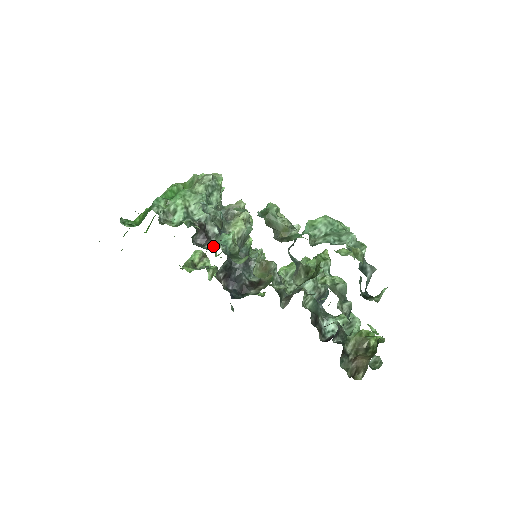
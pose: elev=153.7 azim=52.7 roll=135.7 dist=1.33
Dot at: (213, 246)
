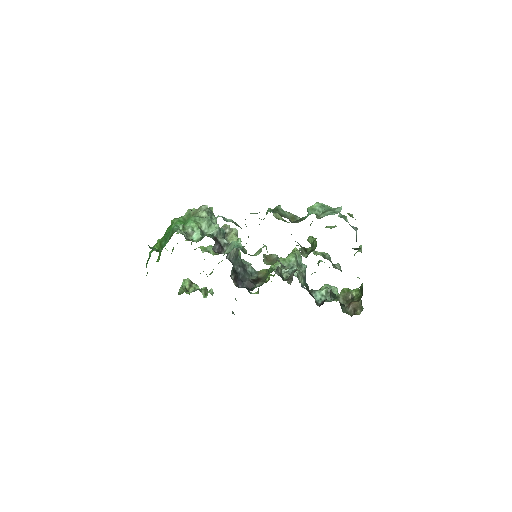
Dot at: (228, 252)
